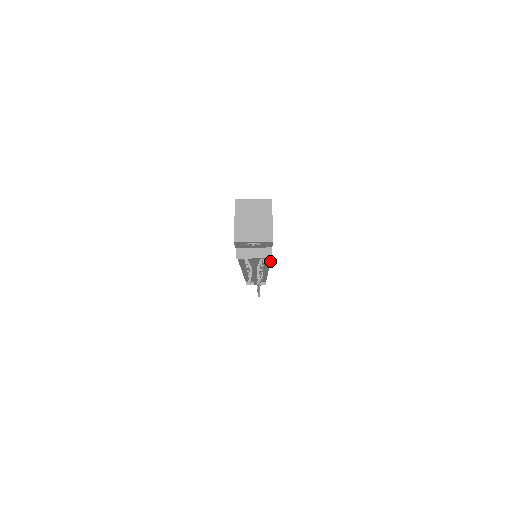
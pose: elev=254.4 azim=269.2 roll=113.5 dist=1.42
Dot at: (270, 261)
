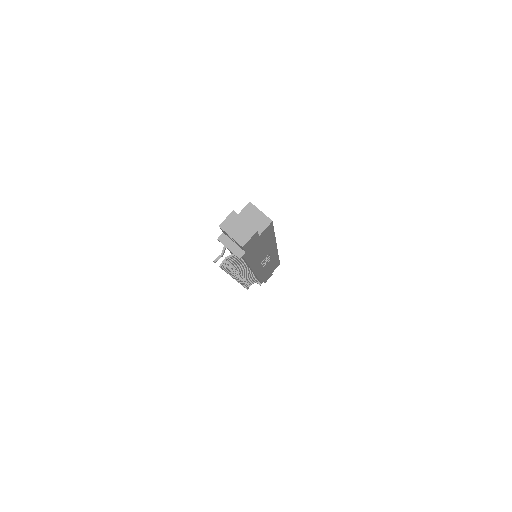
Dot at: (247, 263)
